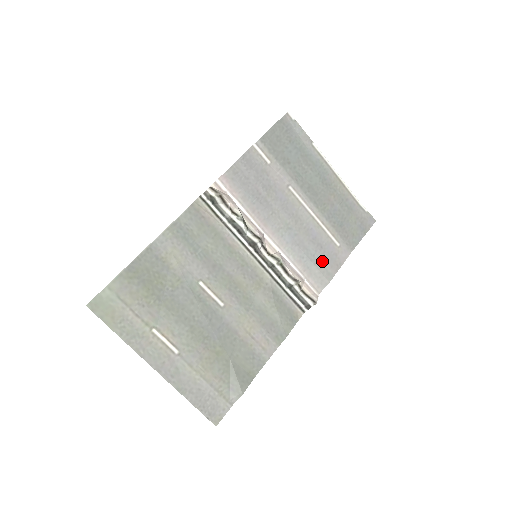
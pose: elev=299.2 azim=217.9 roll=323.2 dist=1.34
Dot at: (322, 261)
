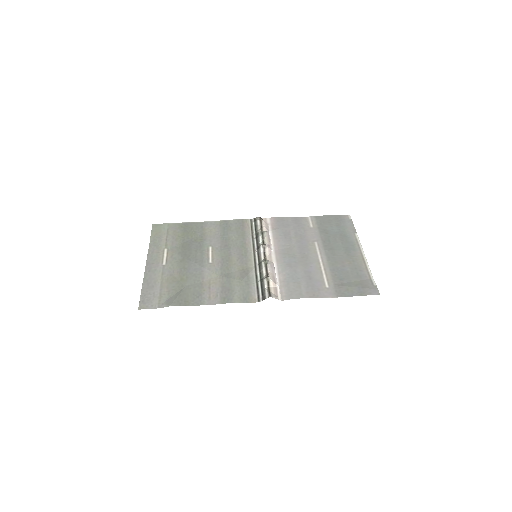
Dot at: (302, 285)
